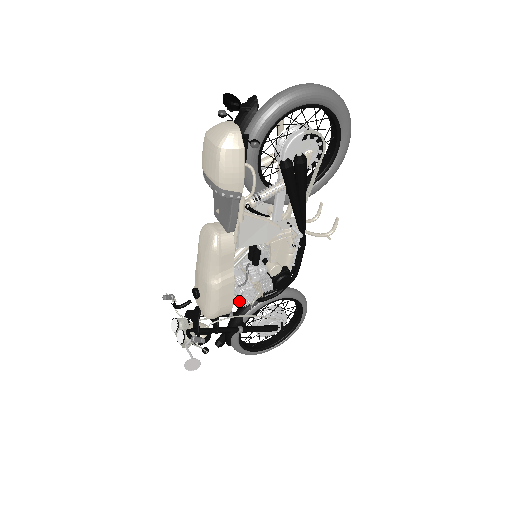
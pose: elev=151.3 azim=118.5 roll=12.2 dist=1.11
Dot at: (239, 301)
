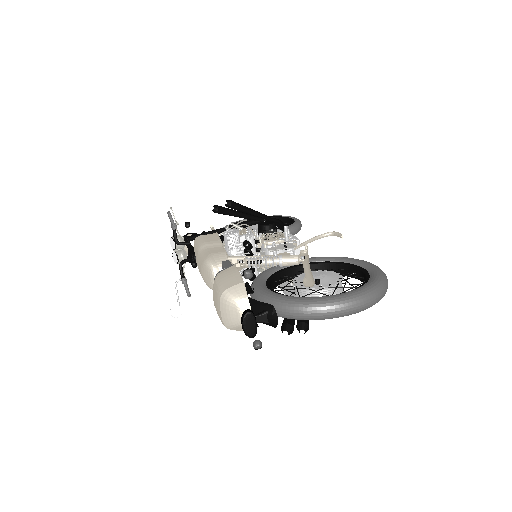
Dot at: occluded
